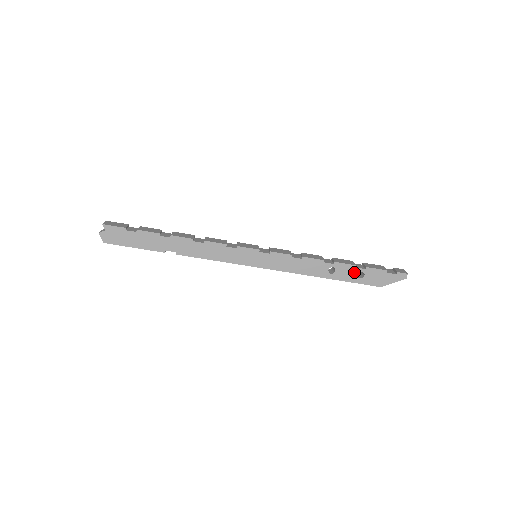
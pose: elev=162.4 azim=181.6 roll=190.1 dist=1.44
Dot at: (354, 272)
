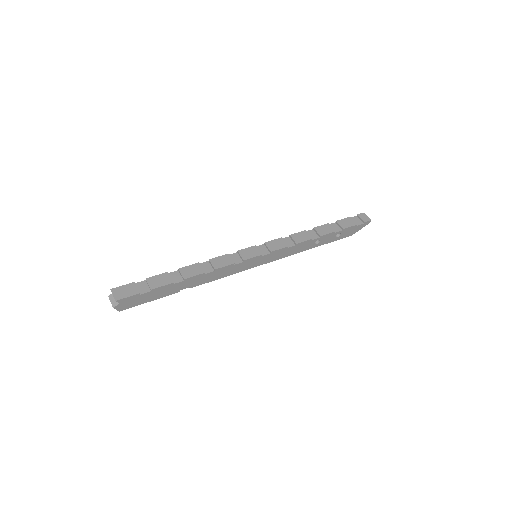
Dot at: (334, 236)
